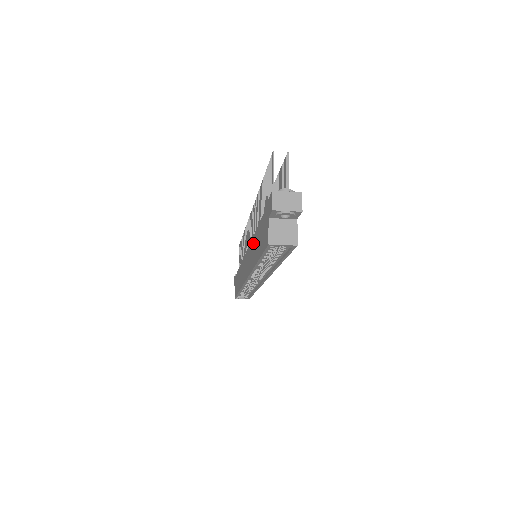
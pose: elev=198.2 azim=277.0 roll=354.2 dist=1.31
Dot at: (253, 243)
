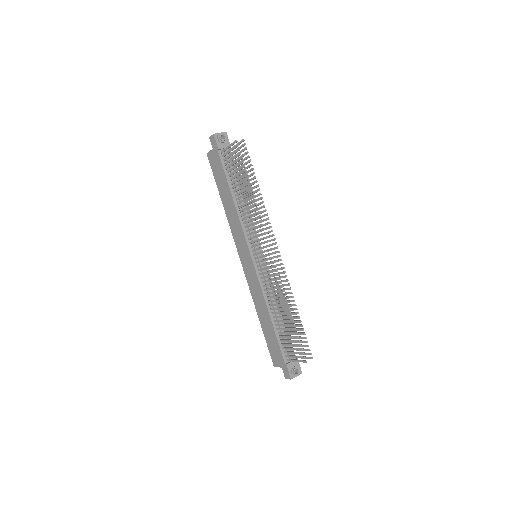
Dot at: (263, 304)
